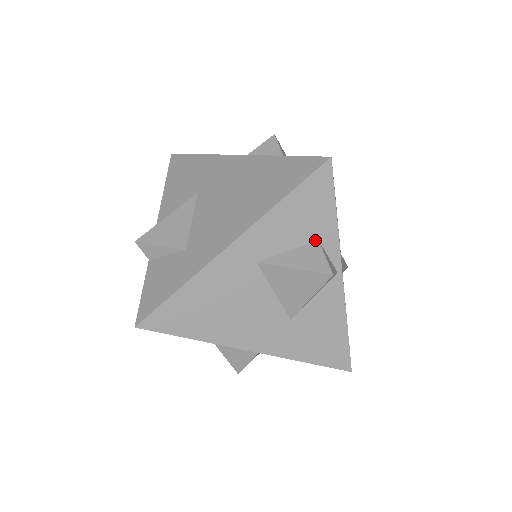
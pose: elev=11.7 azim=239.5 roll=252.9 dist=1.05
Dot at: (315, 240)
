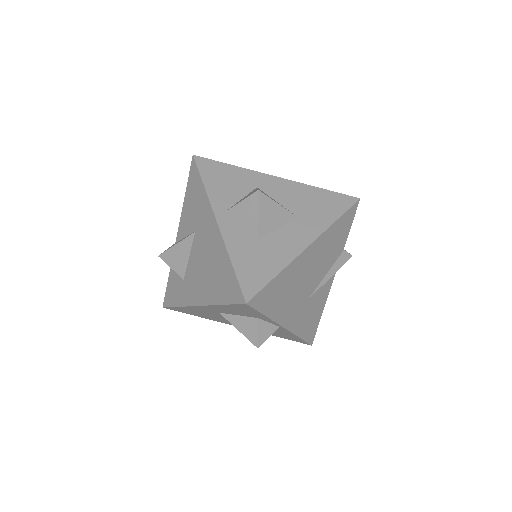
Dot at: (255, 317)
